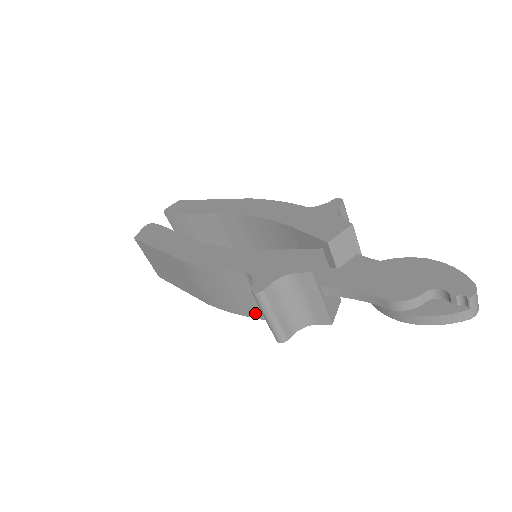
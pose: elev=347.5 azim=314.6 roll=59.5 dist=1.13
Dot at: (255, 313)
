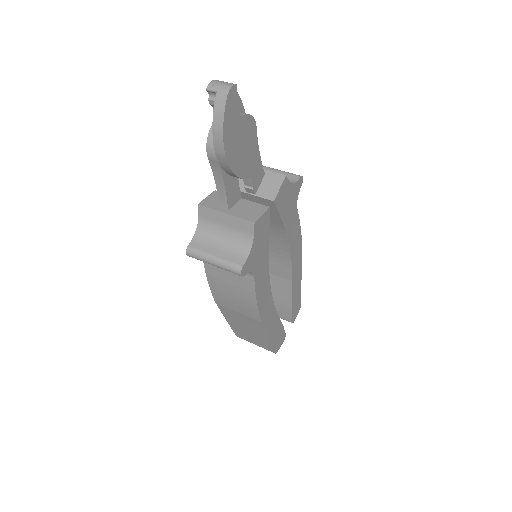
Dot at: (248, 282)
